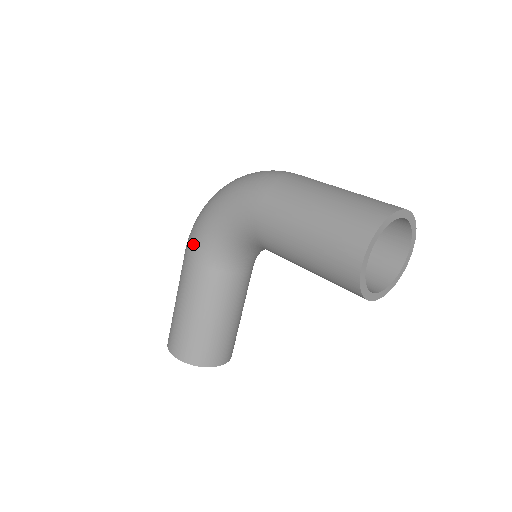
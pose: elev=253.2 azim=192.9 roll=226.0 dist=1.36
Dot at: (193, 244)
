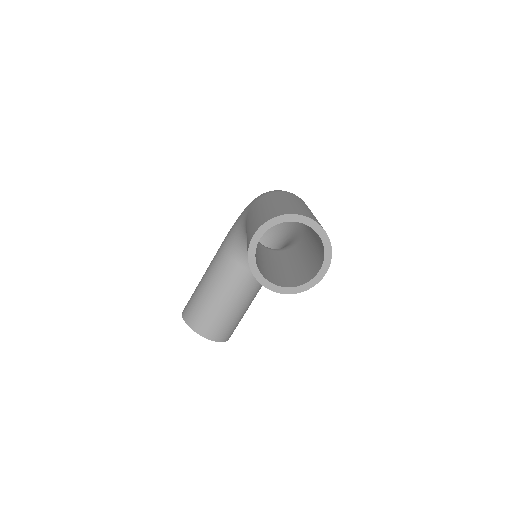
Dot at: occluded
